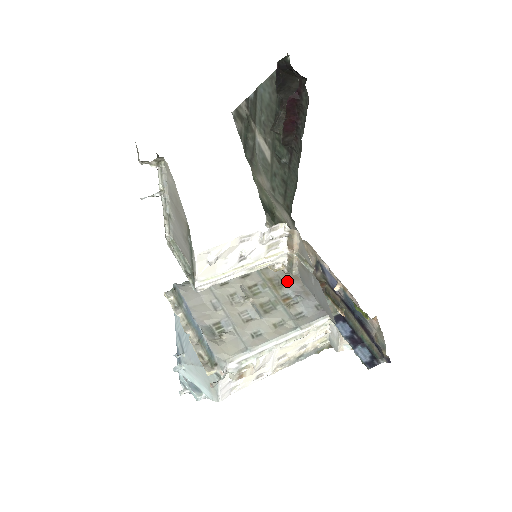
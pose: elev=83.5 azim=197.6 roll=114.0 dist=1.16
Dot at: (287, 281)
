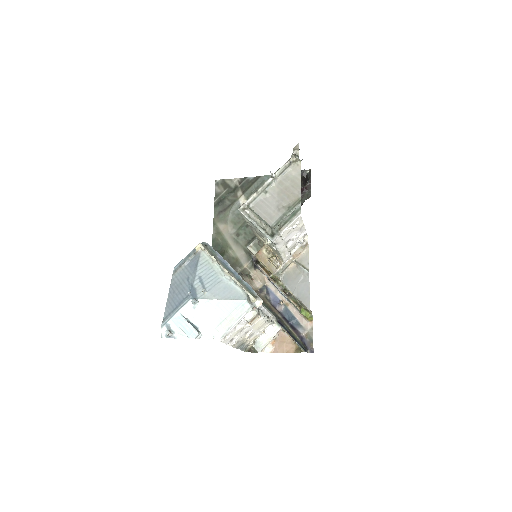
Dot at: occluded
